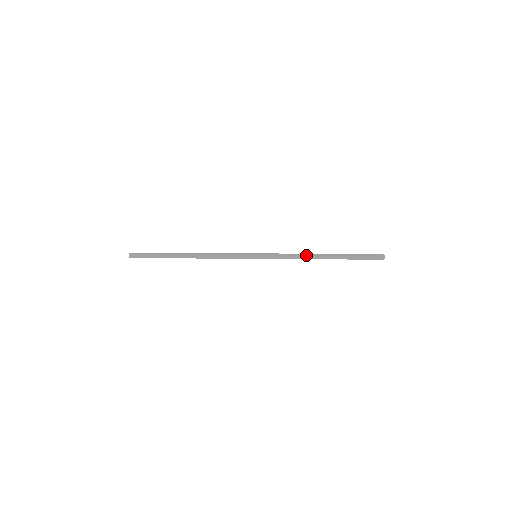
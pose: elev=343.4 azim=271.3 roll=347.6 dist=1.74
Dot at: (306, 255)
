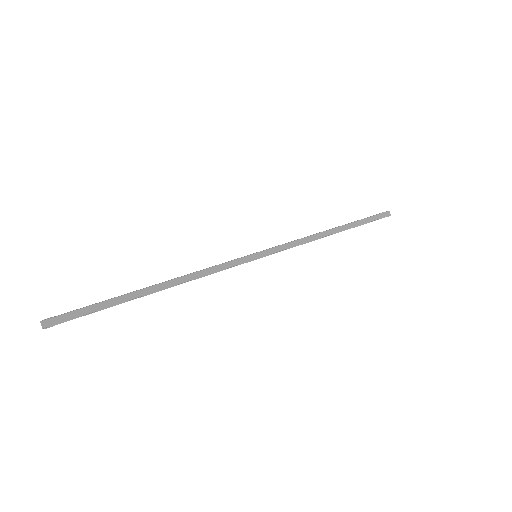
Dot at: (317, 239)
